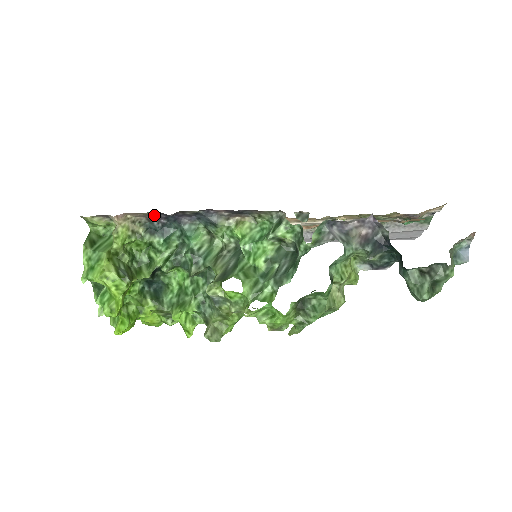
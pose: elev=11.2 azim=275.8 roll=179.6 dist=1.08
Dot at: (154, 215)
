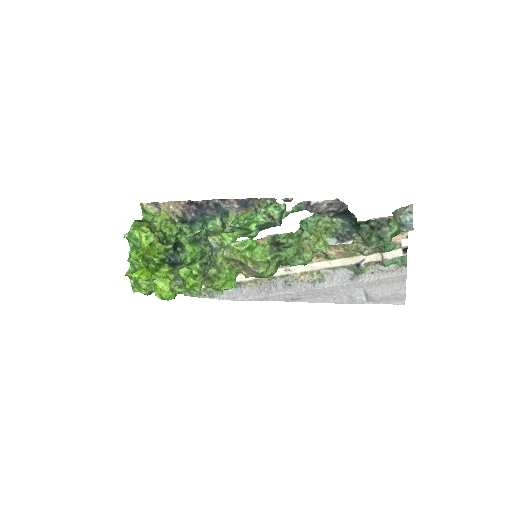
Dot at: (188, 208)
